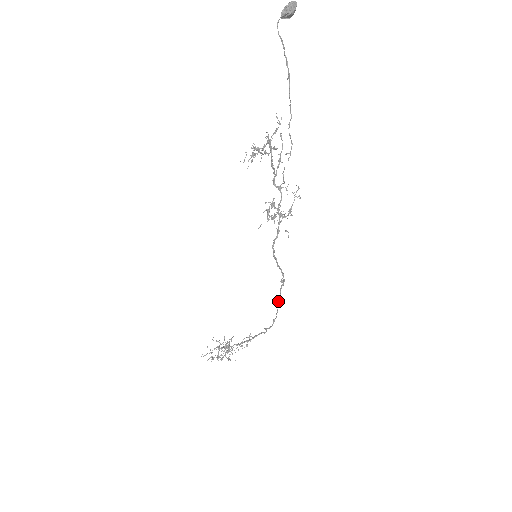
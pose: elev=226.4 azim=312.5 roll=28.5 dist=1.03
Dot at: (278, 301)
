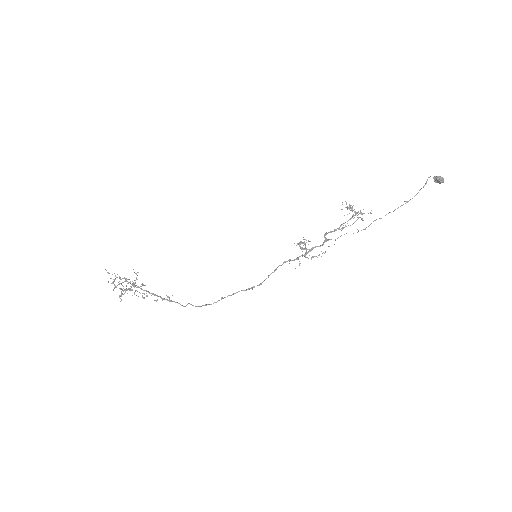
Dot at: (227, 296)
